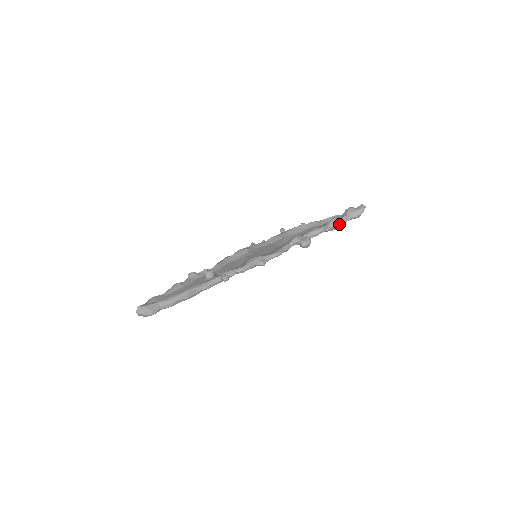
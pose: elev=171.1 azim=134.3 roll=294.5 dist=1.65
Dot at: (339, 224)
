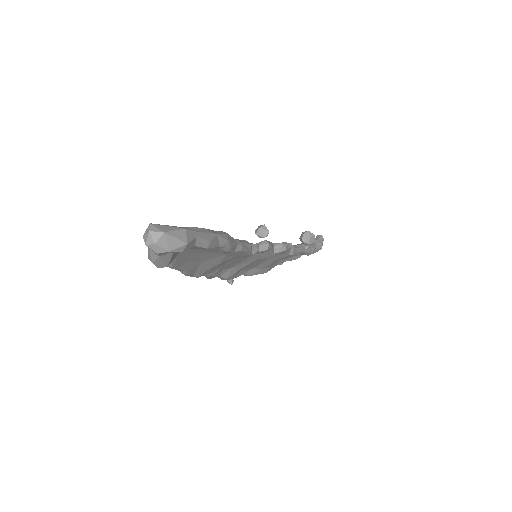
Dot at: (313, 246)
